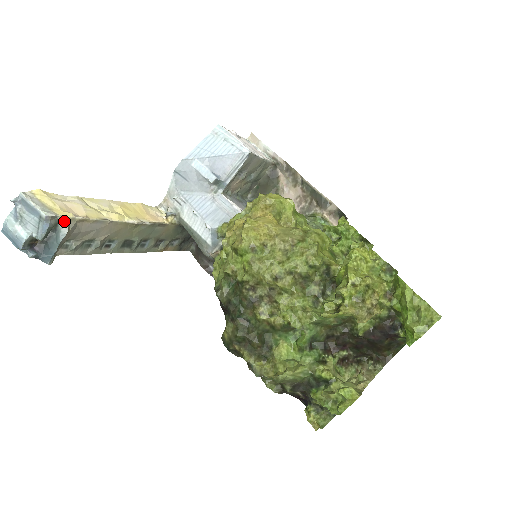
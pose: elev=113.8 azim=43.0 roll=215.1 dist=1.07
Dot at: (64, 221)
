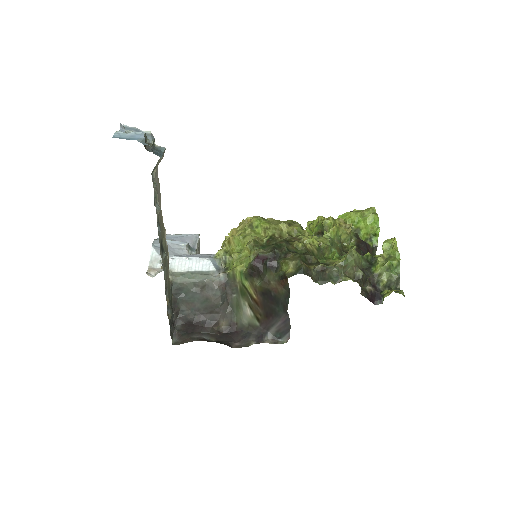
Dot at: occluded
